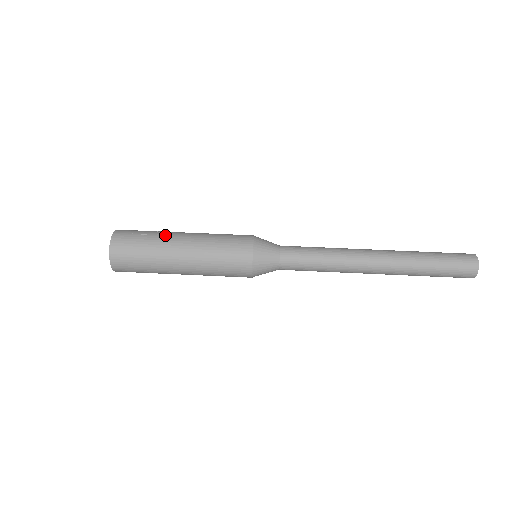
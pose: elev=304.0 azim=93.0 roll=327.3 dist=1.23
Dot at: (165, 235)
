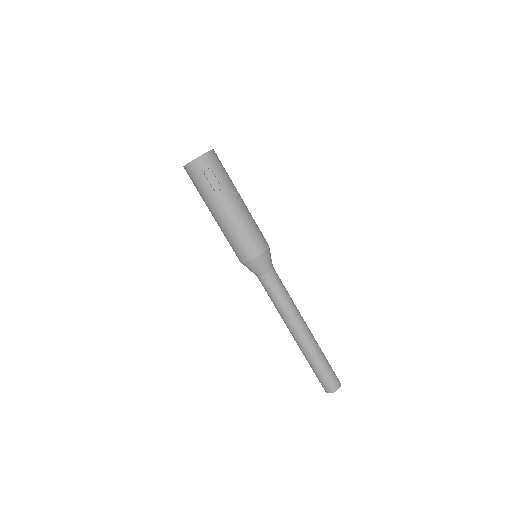
Dot at: (218, 197)
